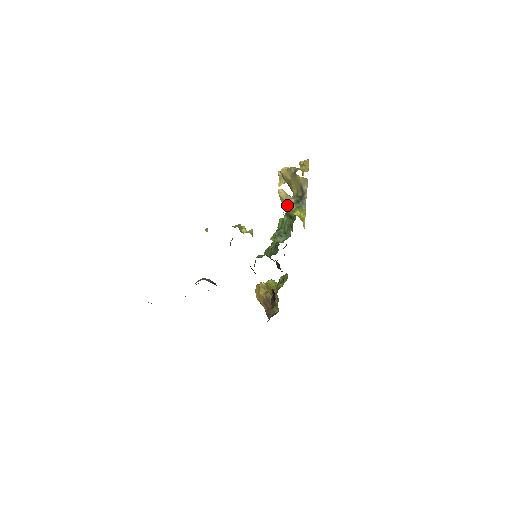
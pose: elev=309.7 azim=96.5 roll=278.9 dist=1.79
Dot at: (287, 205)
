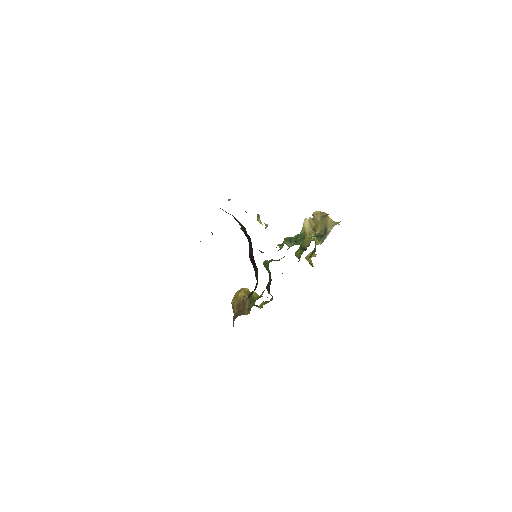
Dot at: (306, 236)
